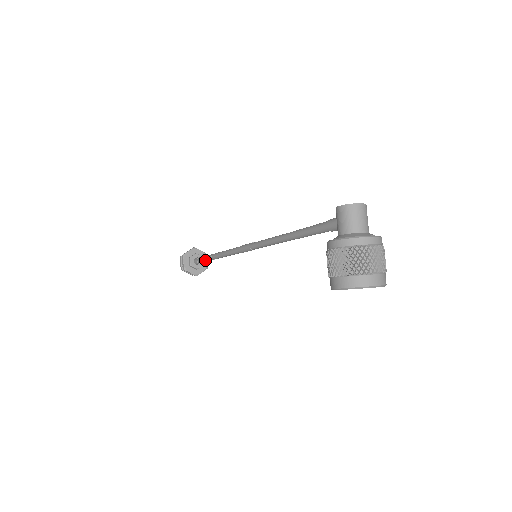
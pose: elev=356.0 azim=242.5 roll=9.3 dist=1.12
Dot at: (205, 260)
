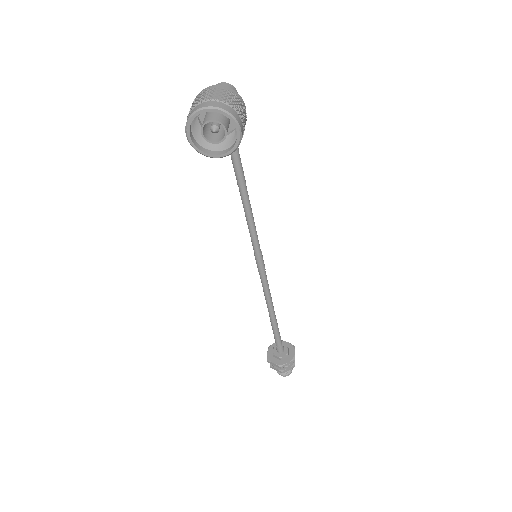
Dot at: (273, 333)
